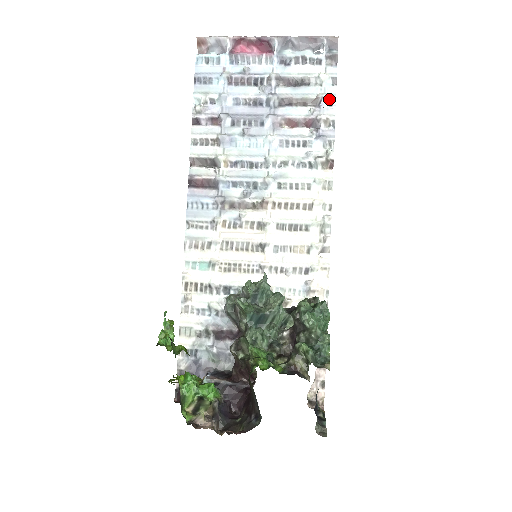
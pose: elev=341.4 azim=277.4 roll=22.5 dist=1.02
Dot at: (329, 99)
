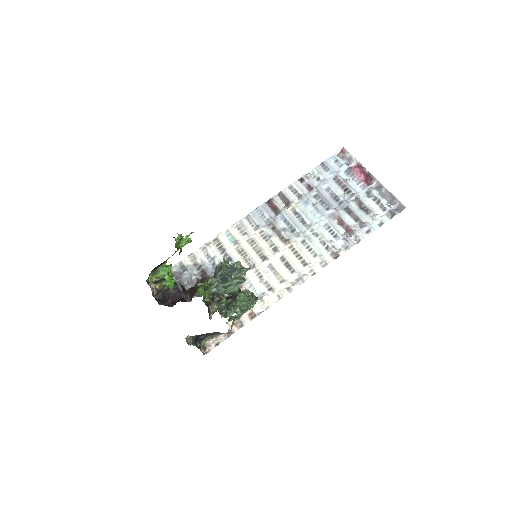
Dot at: (369, 229)
